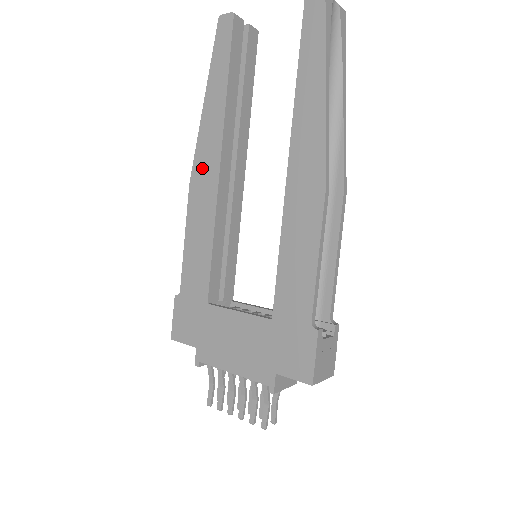
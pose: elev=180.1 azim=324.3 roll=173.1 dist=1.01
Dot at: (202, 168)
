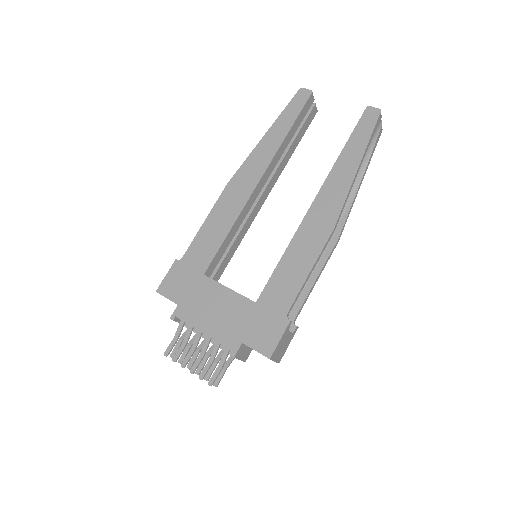
Dot at: (243, 178)
